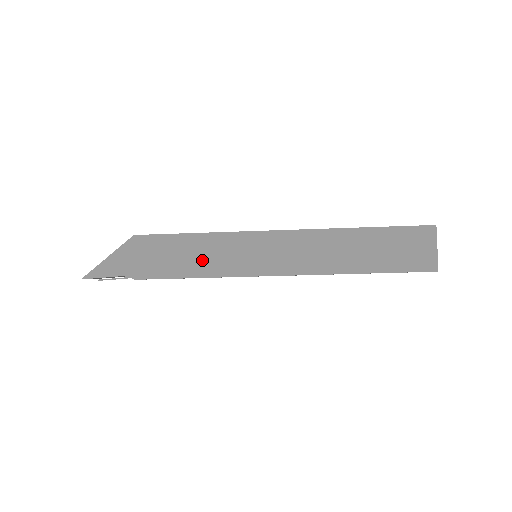
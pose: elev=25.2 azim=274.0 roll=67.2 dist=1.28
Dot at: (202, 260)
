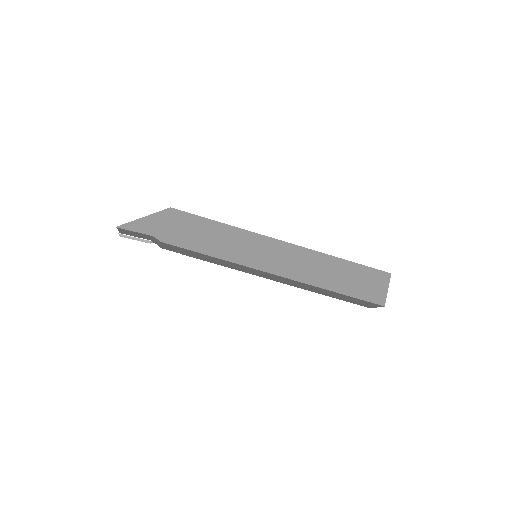
Dot at: (218, 244)
